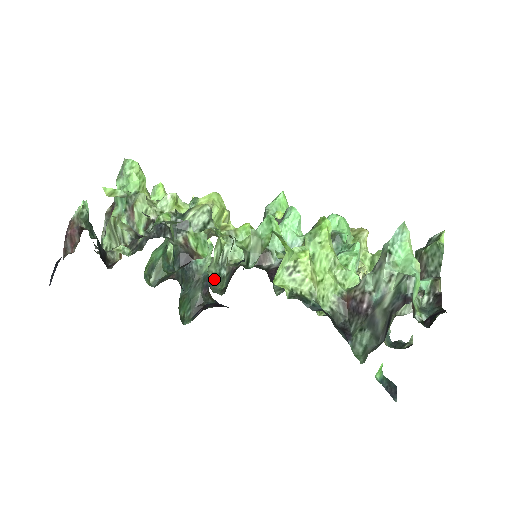
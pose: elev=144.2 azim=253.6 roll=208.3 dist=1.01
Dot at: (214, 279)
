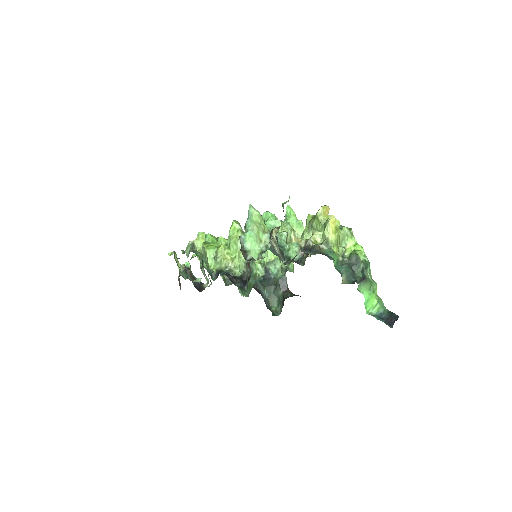
Dot at: occluded
